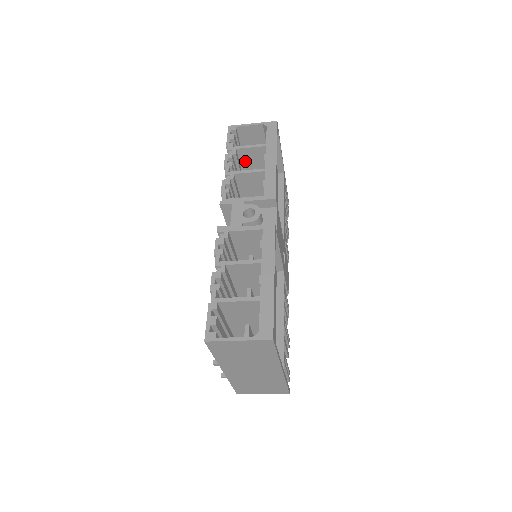
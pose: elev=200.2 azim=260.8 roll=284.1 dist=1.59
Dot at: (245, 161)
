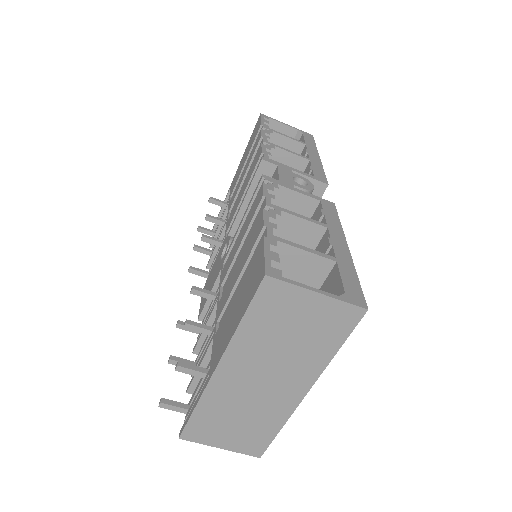
Dot at: occluded
